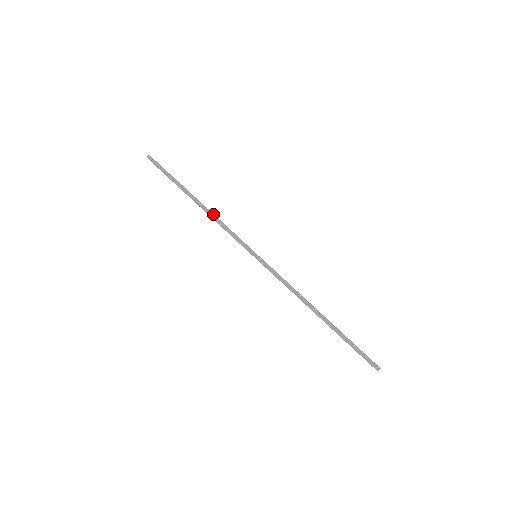
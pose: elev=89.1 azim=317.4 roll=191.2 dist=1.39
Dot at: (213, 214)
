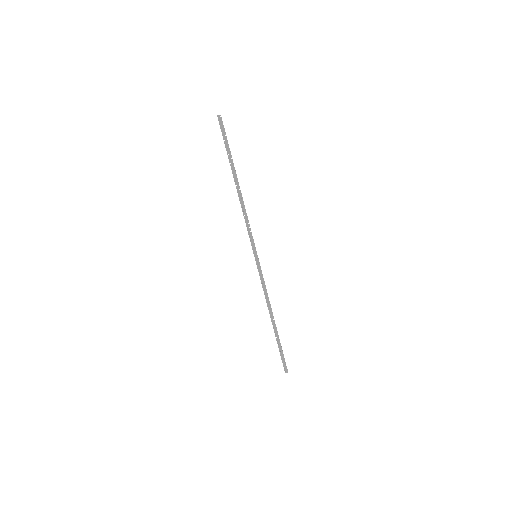
Dot at: occluded
